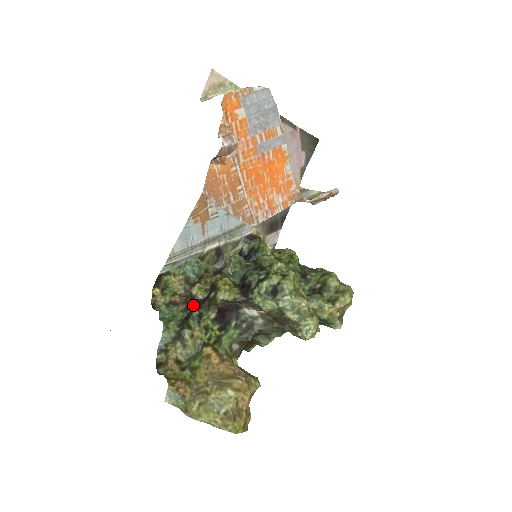
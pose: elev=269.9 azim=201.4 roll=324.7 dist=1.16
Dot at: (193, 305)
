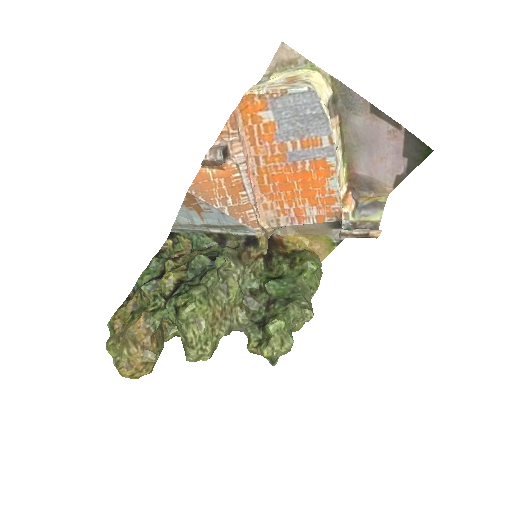
Dot at: (162, 273)
